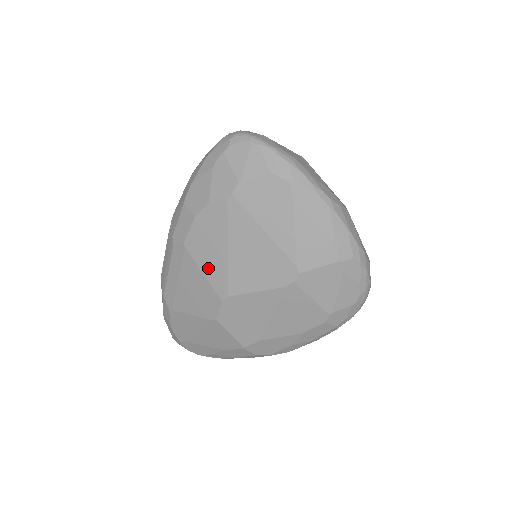
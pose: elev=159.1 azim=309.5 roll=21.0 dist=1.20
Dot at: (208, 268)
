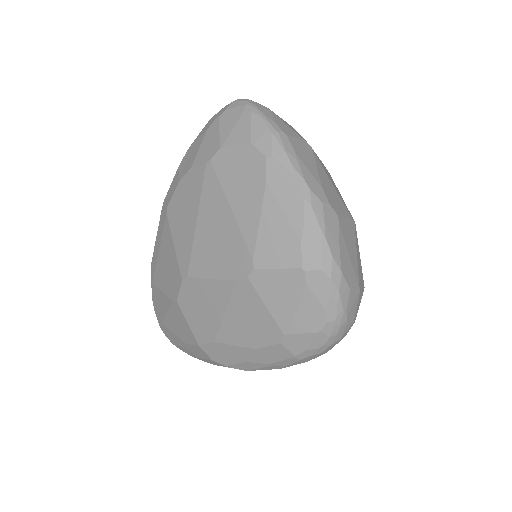
Dot at: (178, 240)
